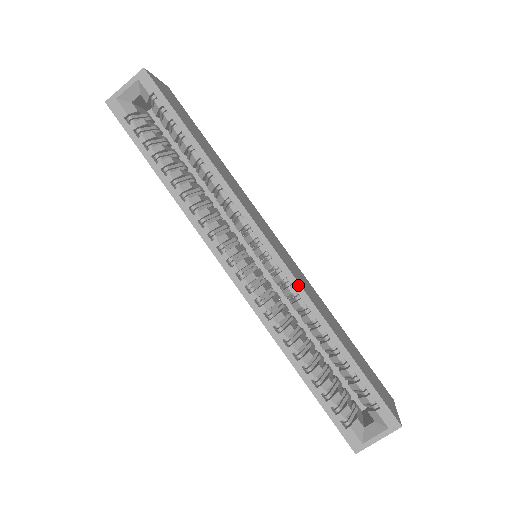
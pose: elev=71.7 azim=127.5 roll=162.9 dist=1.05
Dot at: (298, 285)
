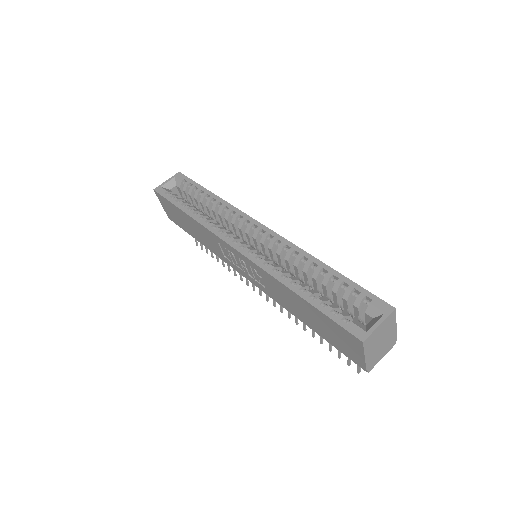
Dot at: (287, 241)
